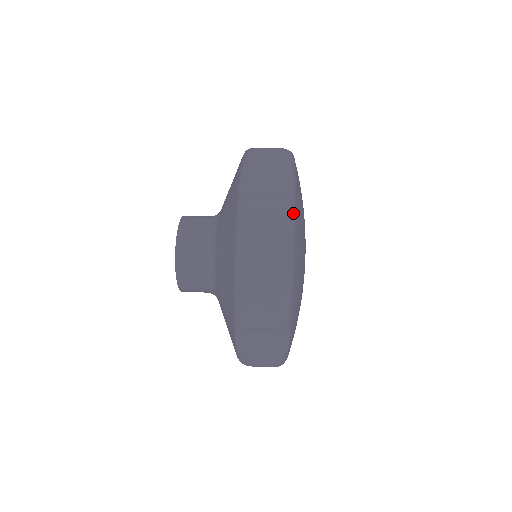
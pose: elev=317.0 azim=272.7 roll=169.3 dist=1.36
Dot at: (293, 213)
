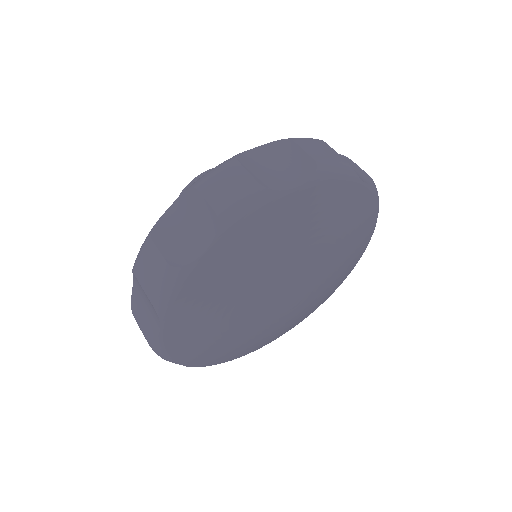
Dot at: (343, 175)
